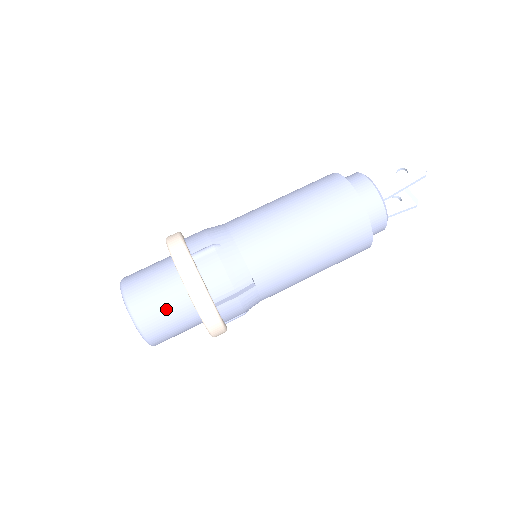
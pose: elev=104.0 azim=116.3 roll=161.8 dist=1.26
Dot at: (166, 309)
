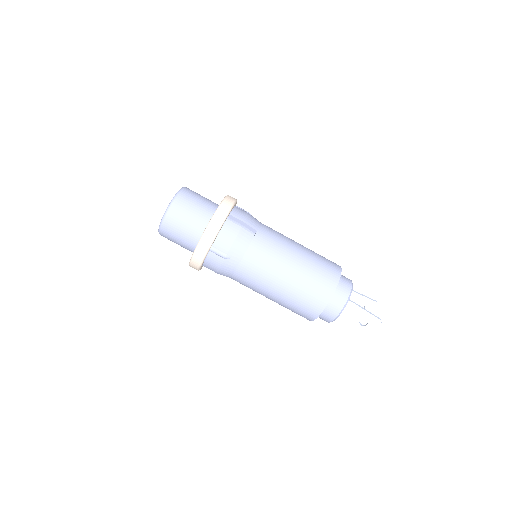
Dot at: (179, 243)
